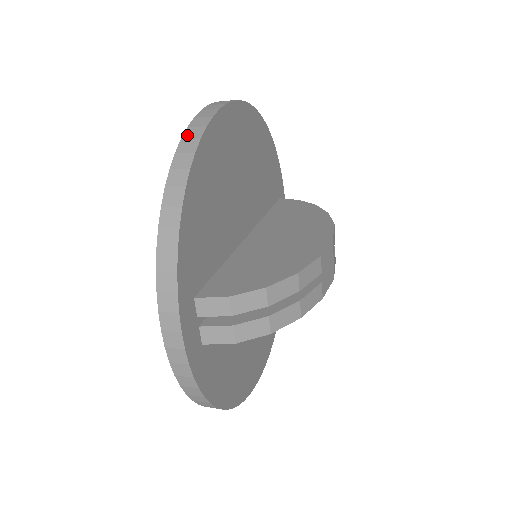
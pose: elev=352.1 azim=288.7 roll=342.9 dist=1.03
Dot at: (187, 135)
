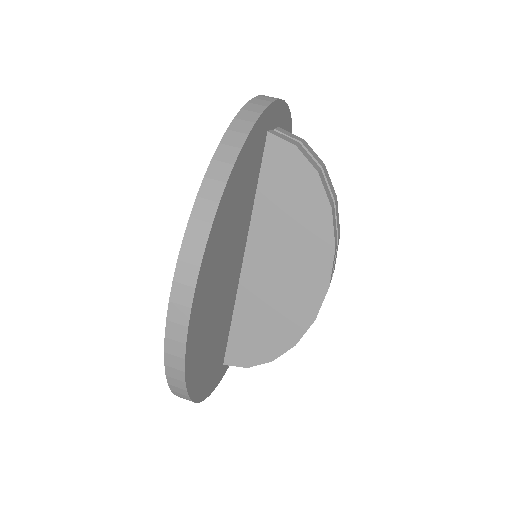
Dot at: (171, 383)
